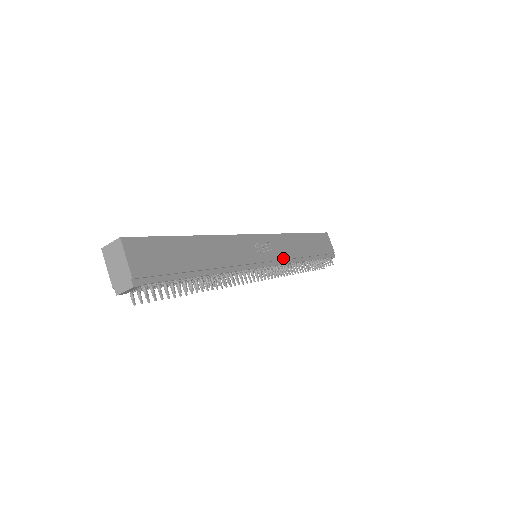
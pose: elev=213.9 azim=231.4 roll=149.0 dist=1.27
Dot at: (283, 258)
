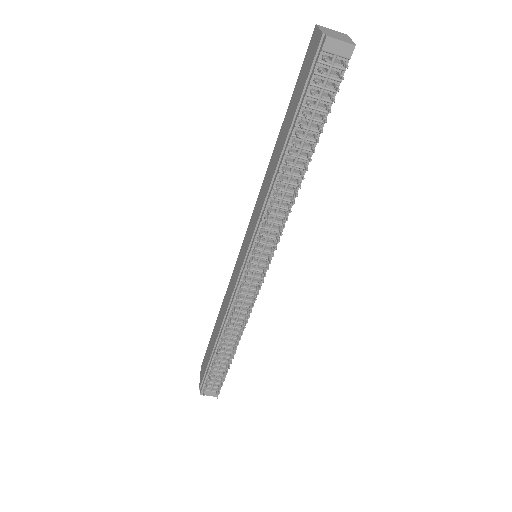
Dot at: occluded
